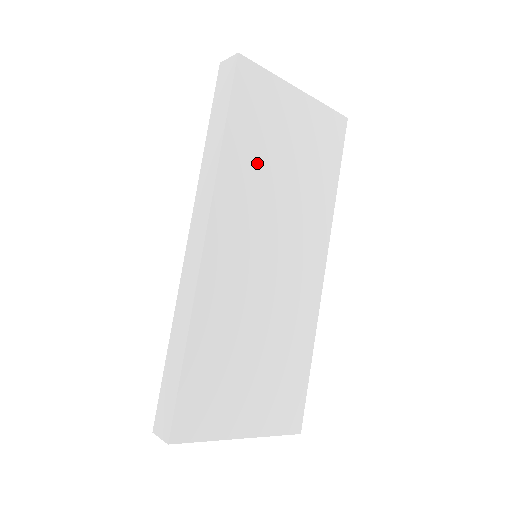
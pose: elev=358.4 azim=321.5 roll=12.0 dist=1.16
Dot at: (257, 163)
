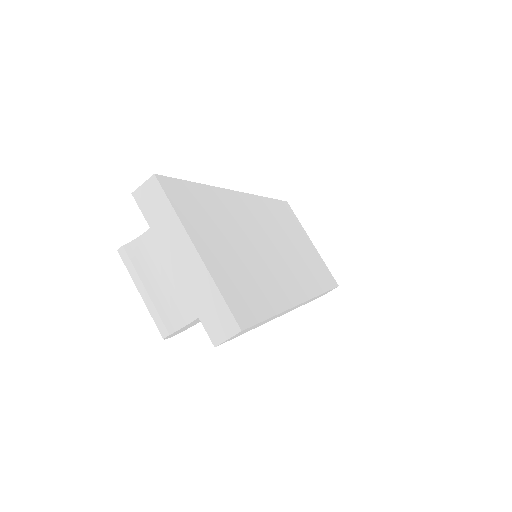
Dot at: (280, 222)
